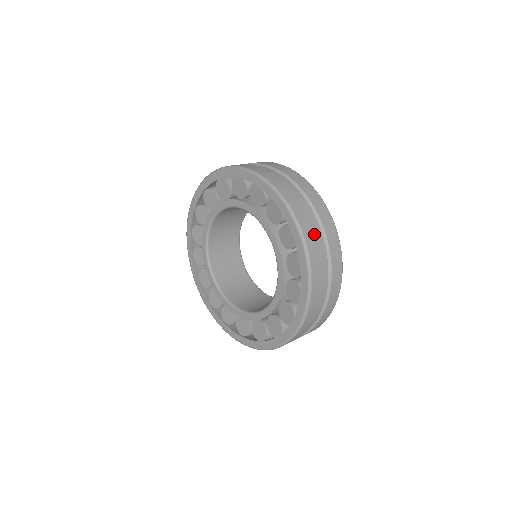
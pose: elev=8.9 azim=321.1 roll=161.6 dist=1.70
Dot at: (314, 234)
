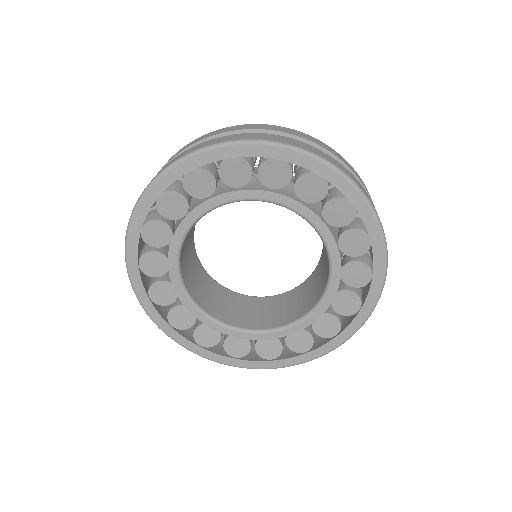
Dot at: occluded
